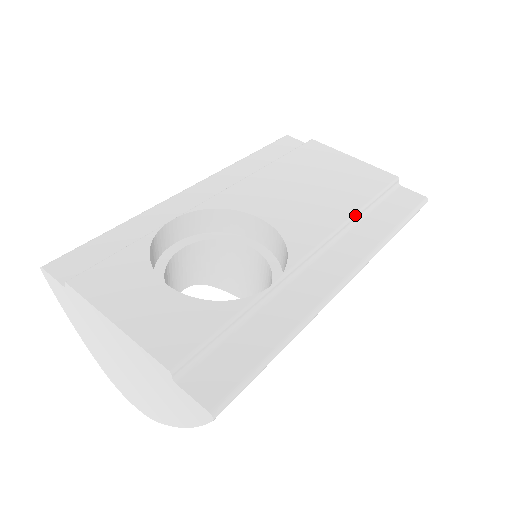
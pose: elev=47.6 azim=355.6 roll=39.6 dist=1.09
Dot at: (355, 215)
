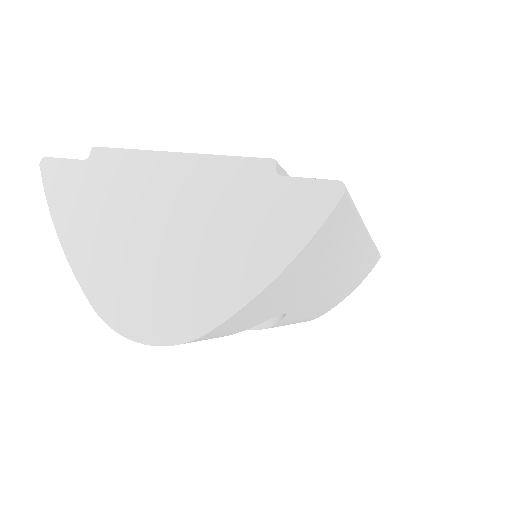
Dot at: occluded
